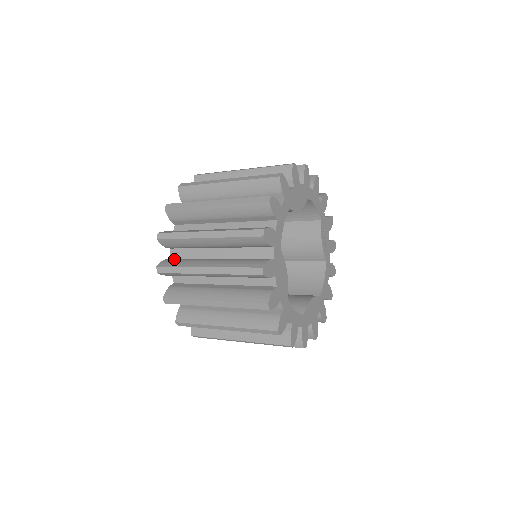
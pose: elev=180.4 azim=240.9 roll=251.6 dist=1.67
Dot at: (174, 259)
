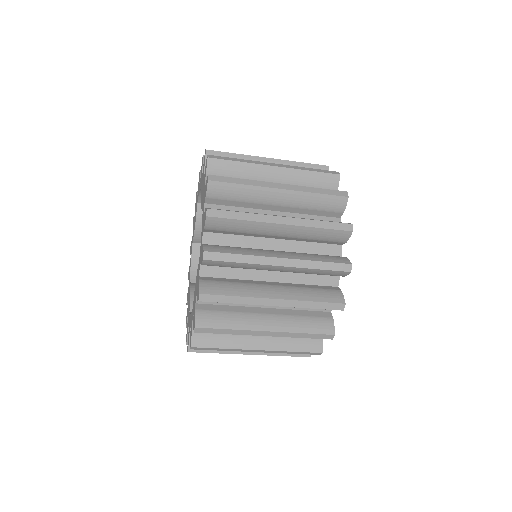
Dot at: (214, 281)
